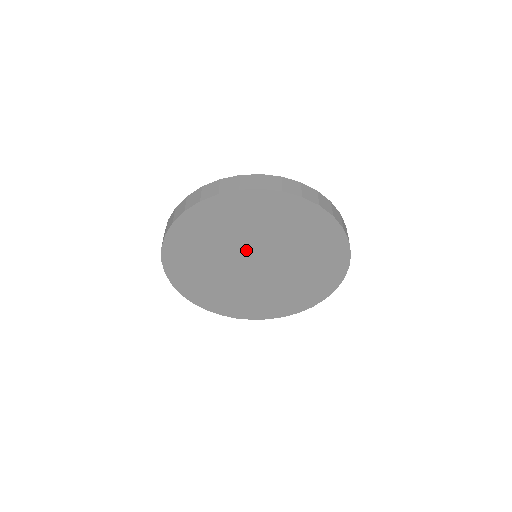
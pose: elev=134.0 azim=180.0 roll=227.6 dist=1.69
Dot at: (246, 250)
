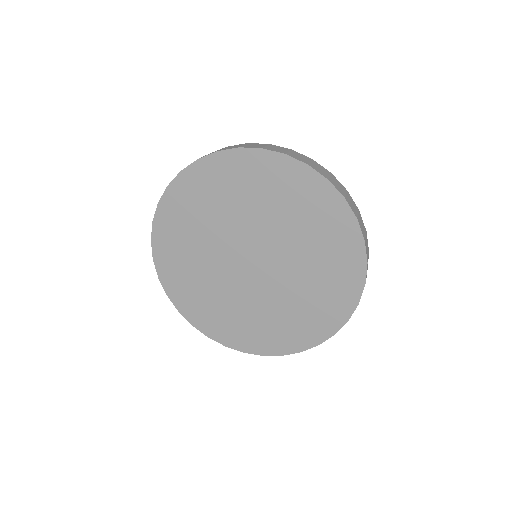
Dot at: (257, 237)
